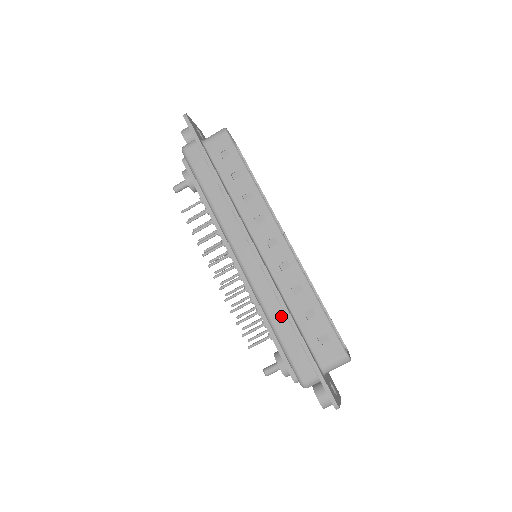
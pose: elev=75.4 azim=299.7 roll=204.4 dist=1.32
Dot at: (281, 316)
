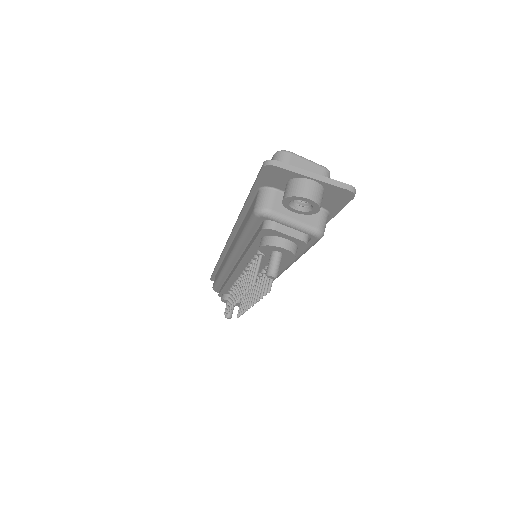
Dot at: (241, 227)
